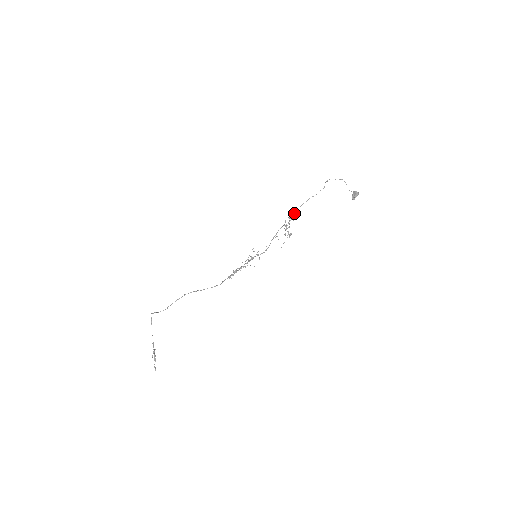
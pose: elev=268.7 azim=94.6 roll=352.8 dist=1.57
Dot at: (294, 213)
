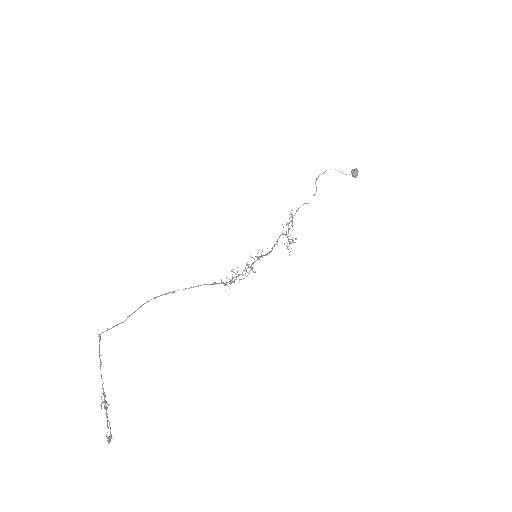
Dot at: occluded
